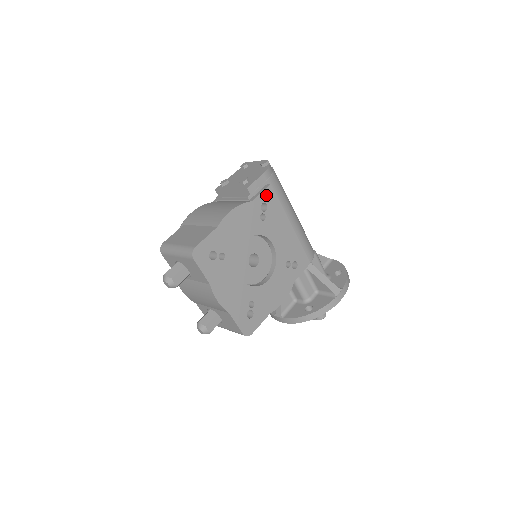
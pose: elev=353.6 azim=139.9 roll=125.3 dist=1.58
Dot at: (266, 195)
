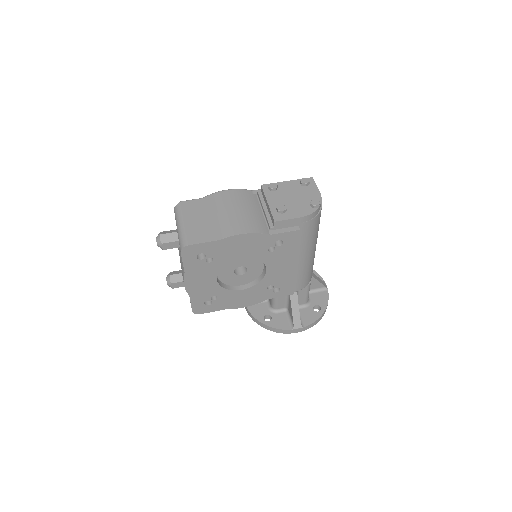
Dot at: (288, 236)
